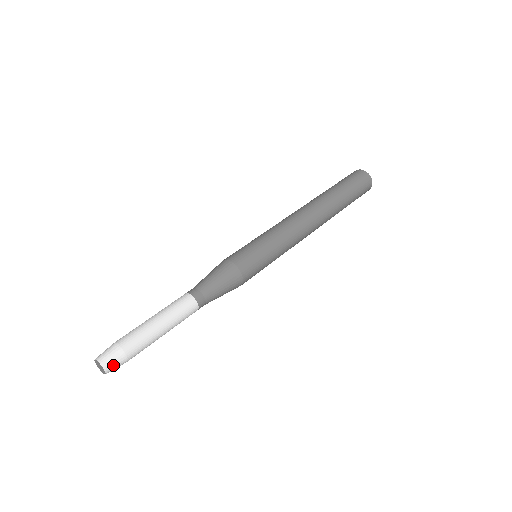
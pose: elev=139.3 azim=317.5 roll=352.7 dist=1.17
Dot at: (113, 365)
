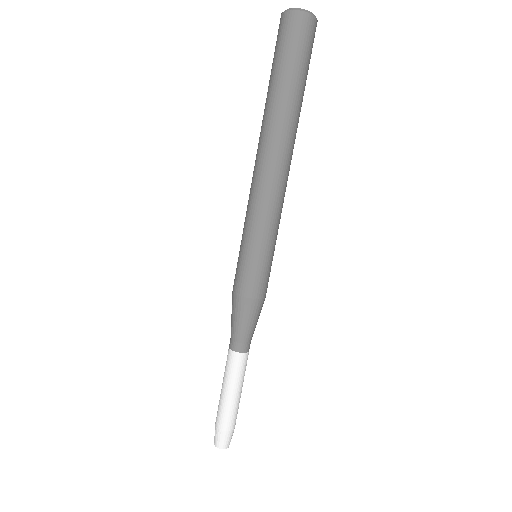
Dot at: (227, 442)
